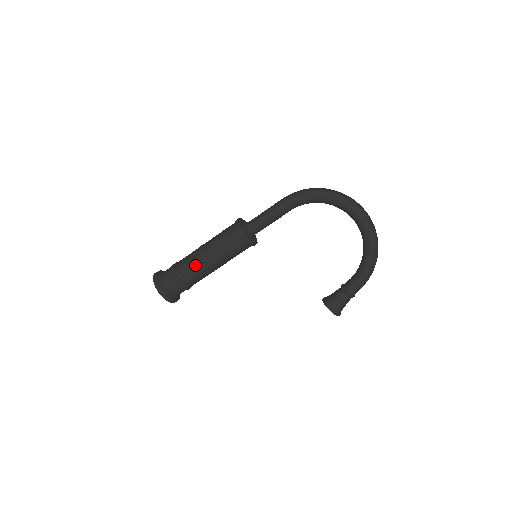
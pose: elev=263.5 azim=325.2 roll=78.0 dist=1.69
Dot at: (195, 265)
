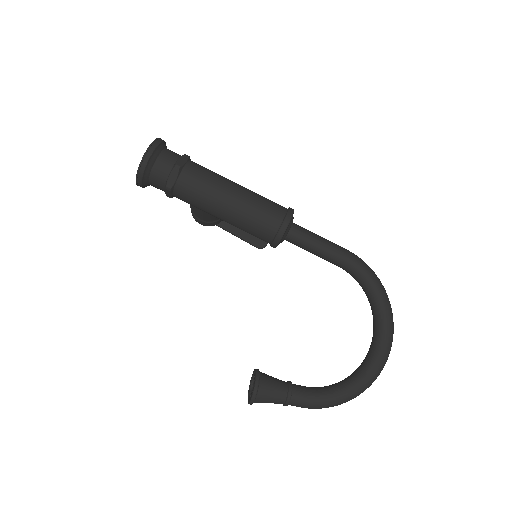
Dot at: (211, 182)
